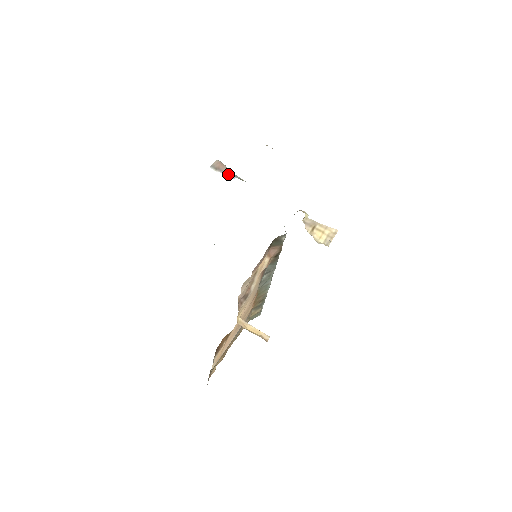
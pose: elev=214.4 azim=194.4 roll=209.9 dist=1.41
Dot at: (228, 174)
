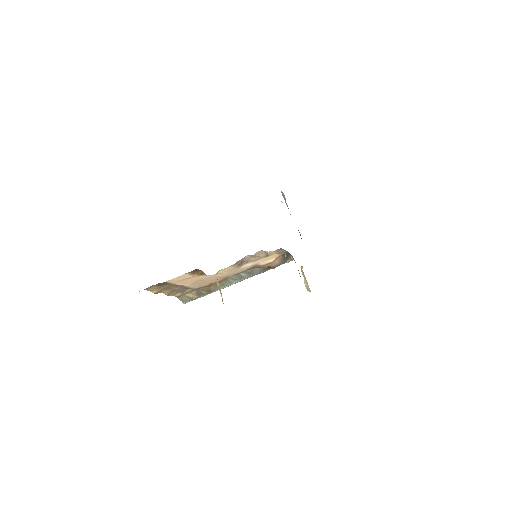
Dot at: occluded
